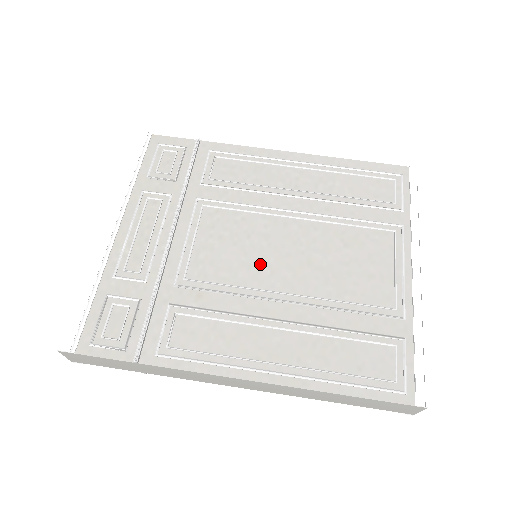
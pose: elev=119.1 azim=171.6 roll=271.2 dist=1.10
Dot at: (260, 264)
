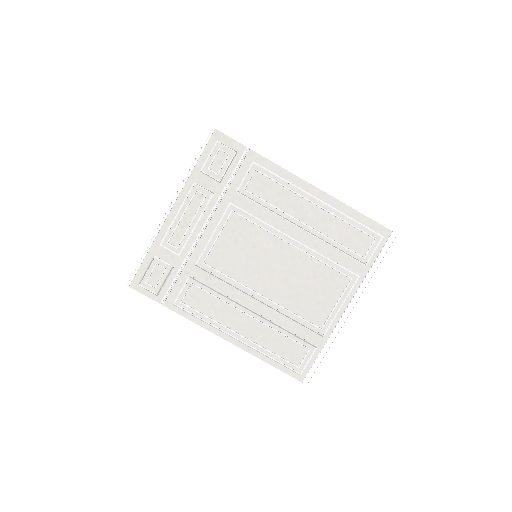
Dot at: (254, 270)
